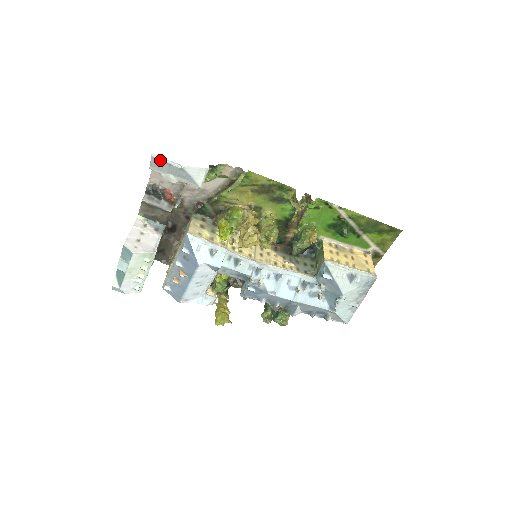
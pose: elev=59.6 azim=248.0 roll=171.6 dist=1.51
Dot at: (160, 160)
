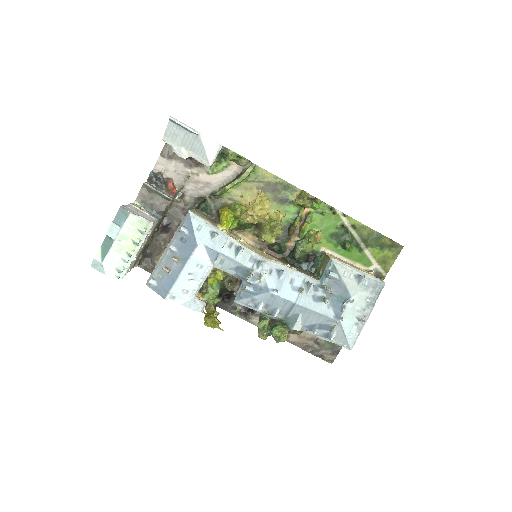
Dot at: (178, 123)
